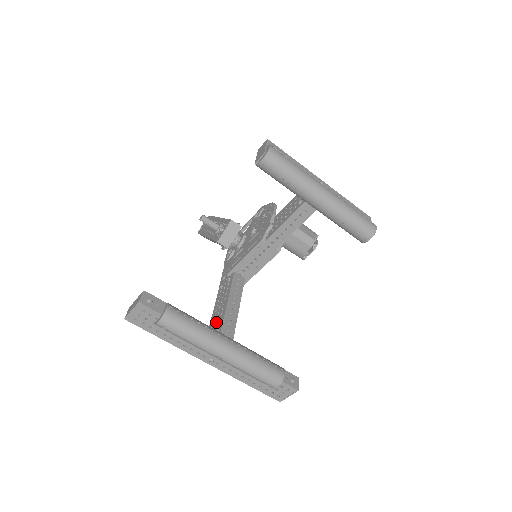
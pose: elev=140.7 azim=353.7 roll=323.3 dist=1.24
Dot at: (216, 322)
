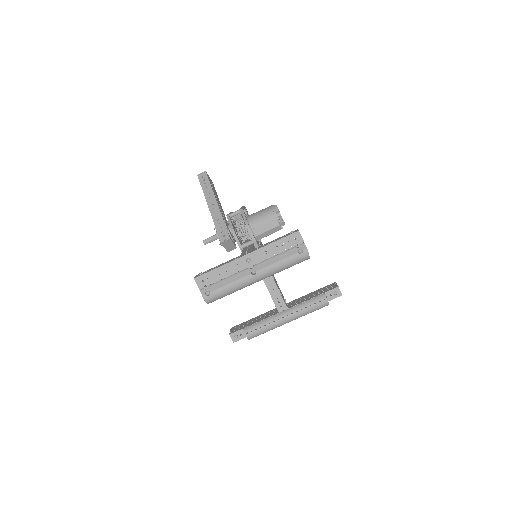
Dot at: occluded
